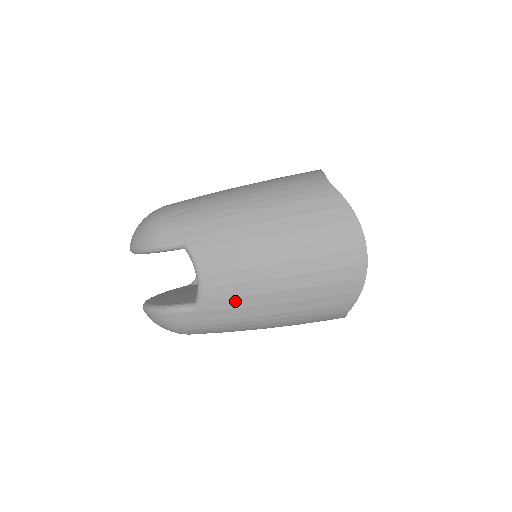
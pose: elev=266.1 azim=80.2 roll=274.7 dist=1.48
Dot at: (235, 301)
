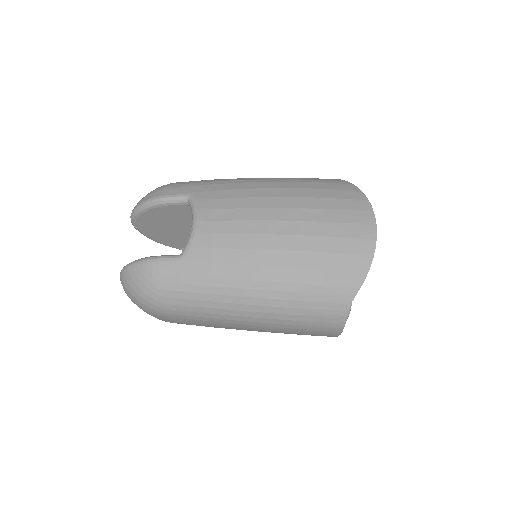
Dot at: (226, 254)
